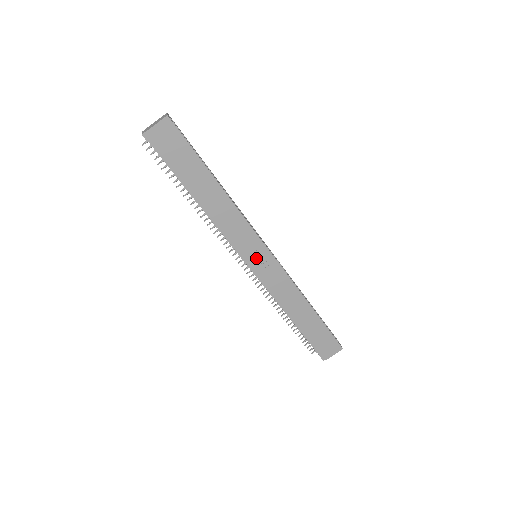
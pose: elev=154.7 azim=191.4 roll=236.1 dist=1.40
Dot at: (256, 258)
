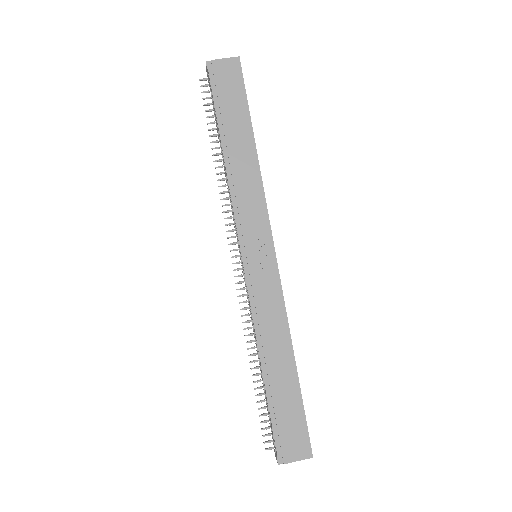
Dot at: (256, 252)
